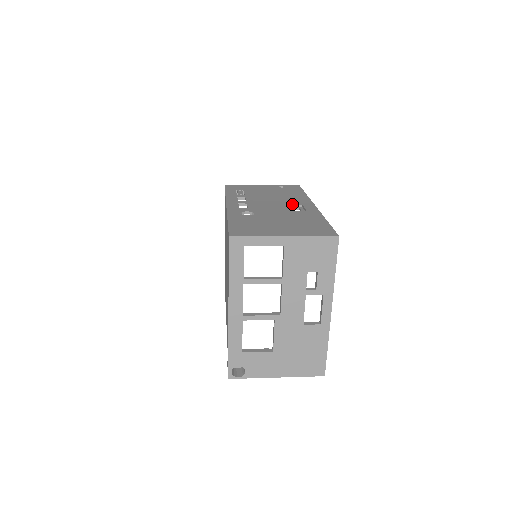
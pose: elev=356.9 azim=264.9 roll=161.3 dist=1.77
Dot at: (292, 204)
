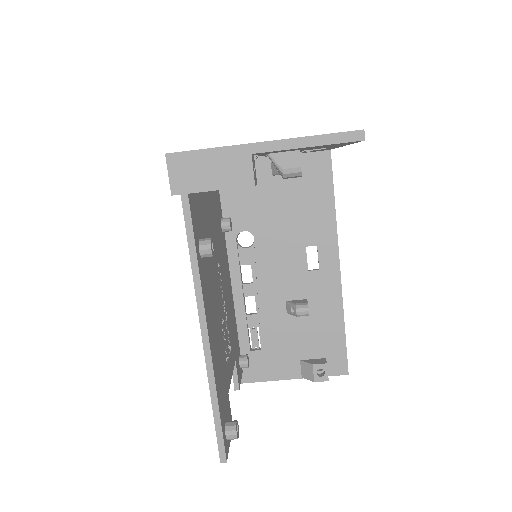
Dot at: occluded
